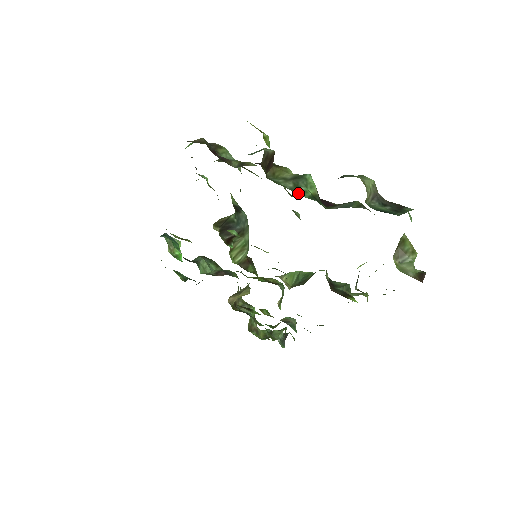
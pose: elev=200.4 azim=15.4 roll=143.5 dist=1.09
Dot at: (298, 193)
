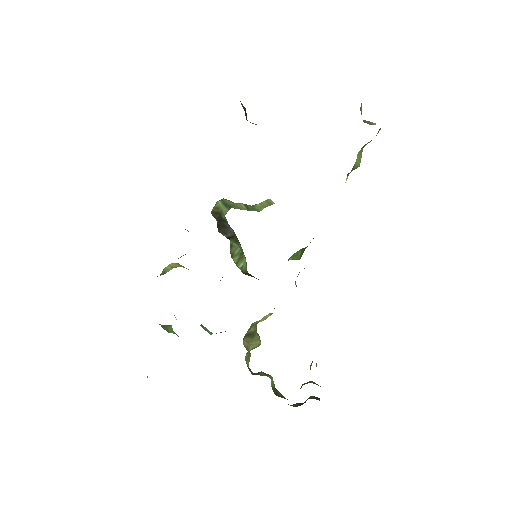
Dot at: occluded
